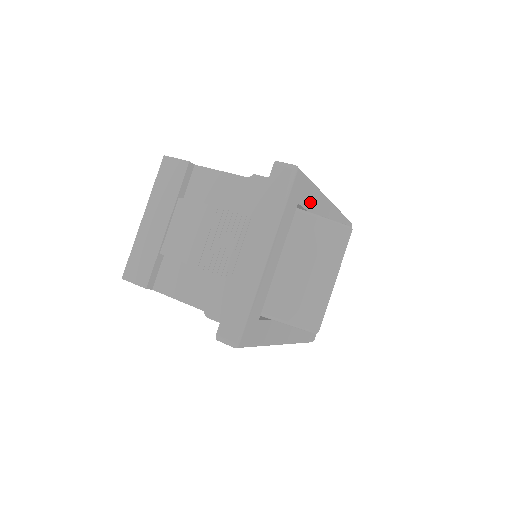
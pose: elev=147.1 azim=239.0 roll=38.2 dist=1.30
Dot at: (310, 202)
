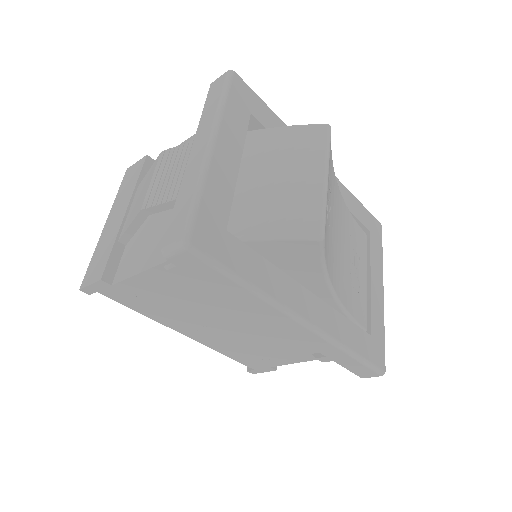
Dot at: occluded
